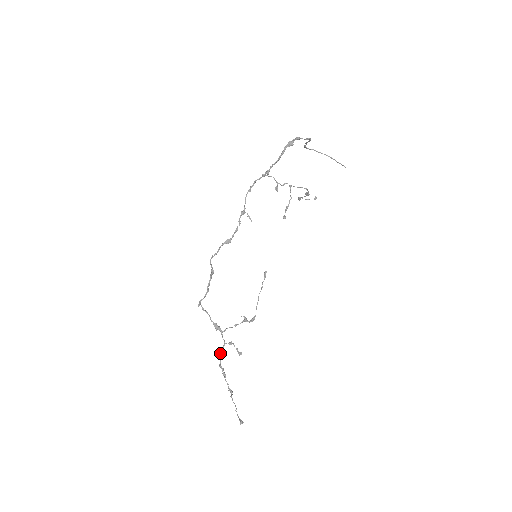
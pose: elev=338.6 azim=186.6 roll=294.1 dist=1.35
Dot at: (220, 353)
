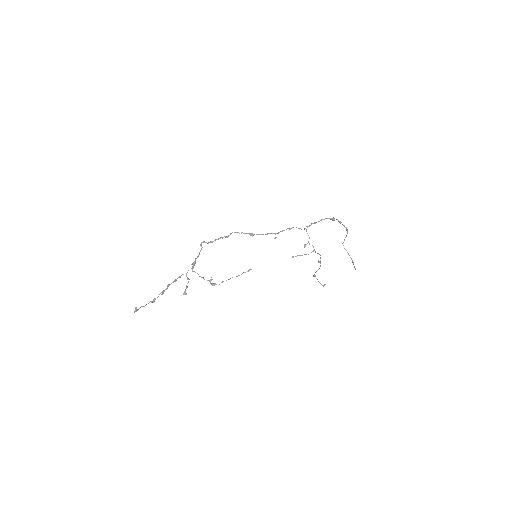
Dot at: (177, 278)
